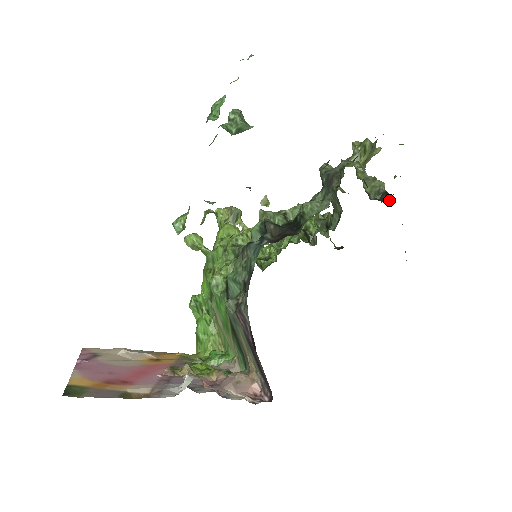
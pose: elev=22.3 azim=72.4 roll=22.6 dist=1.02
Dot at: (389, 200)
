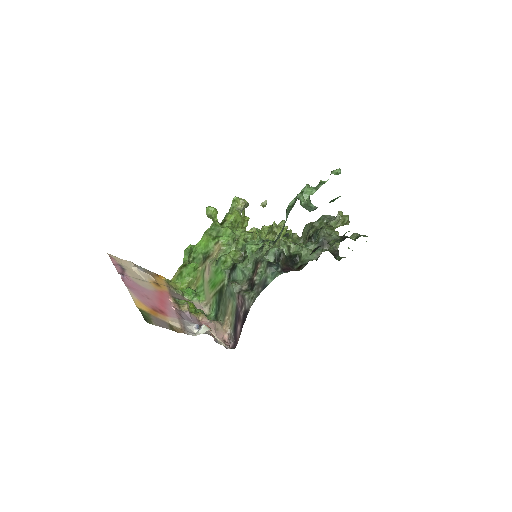
Dot at: (338, 258)
